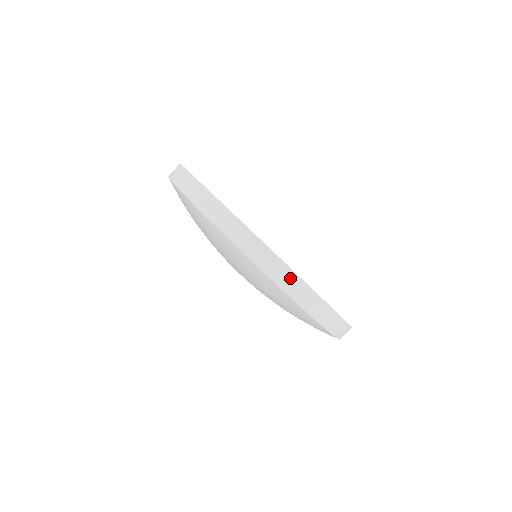
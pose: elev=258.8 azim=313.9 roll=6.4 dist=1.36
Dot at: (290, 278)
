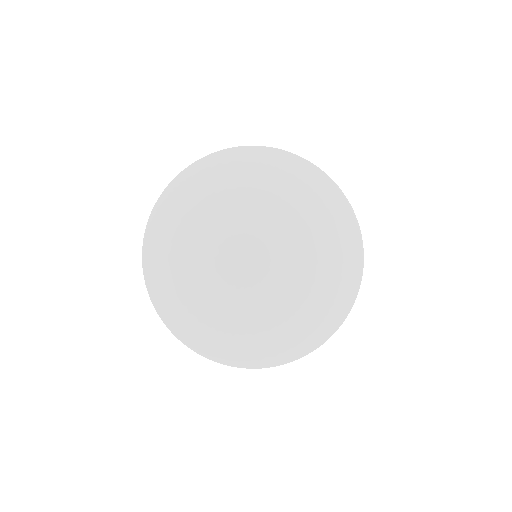
Dot at: occluded
